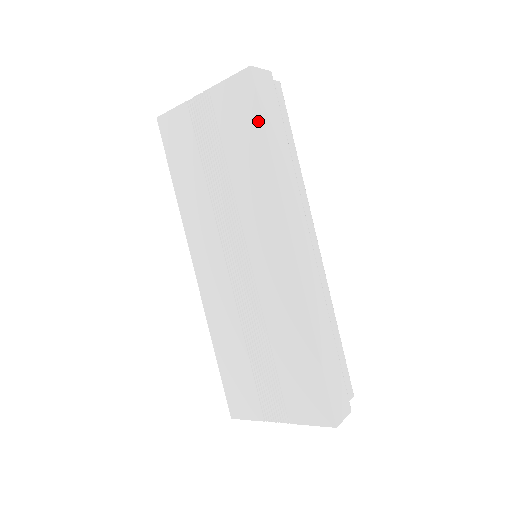
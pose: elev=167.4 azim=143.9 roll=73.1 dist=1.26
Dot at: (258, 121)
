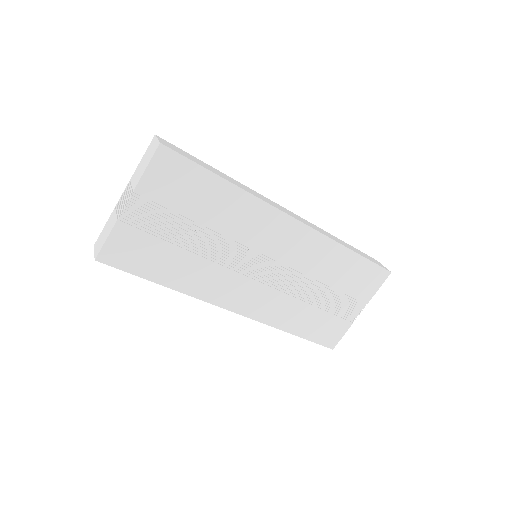
Dot at: (202, 173)
